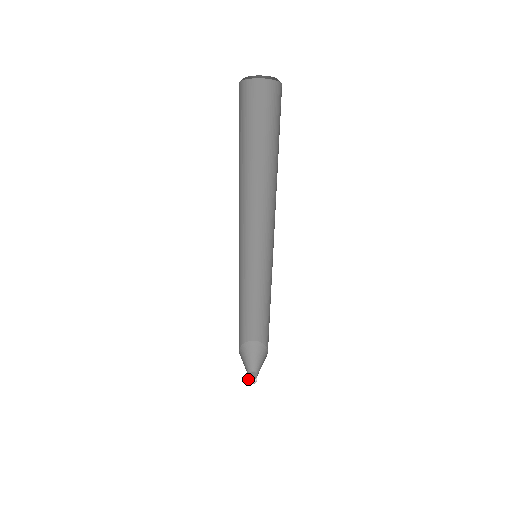
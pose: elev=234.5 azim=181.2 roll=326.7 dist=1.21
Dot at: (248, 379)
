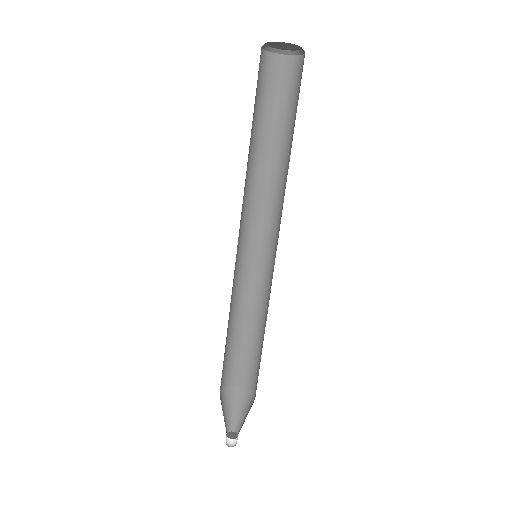
Dot at: occluded
